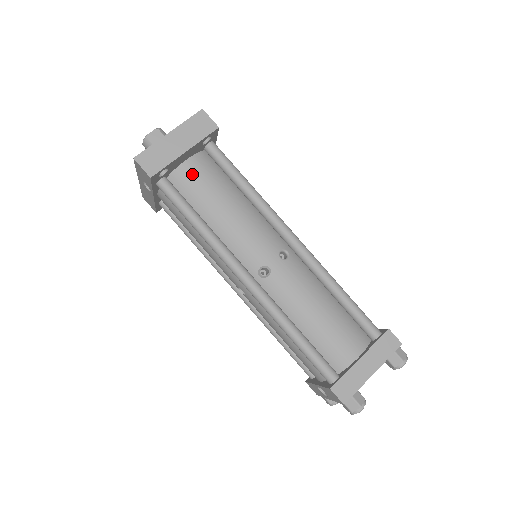
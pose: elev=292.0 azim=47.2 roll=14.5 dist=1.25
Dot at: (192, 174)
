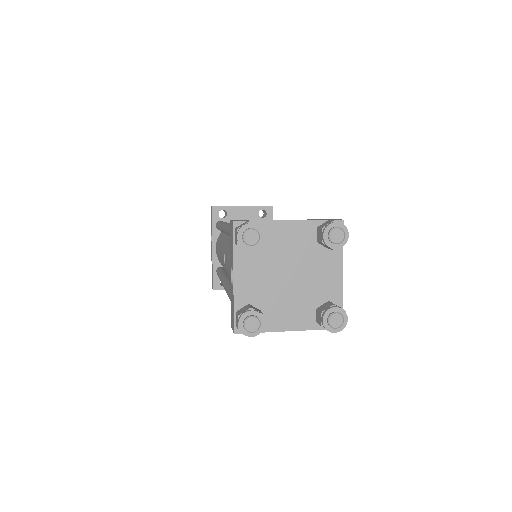
Dot at: occluded
